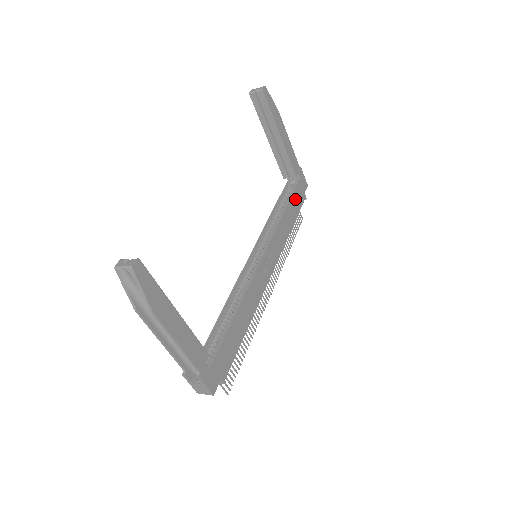
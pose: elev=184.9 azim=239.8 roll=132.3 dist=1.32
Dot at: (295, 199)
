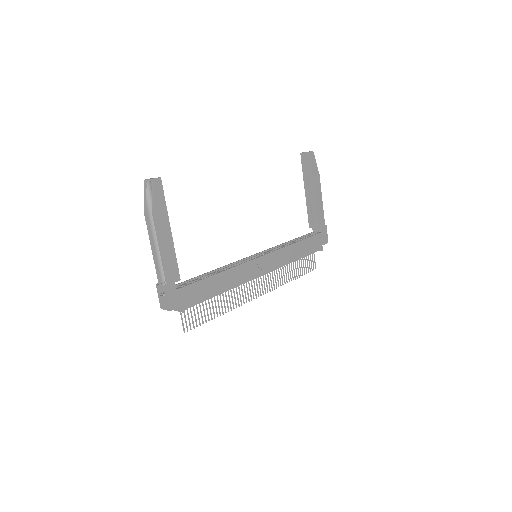
Dot at: (310, 242)
